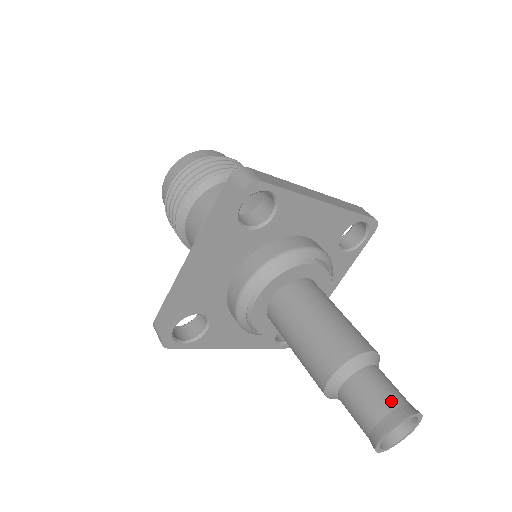
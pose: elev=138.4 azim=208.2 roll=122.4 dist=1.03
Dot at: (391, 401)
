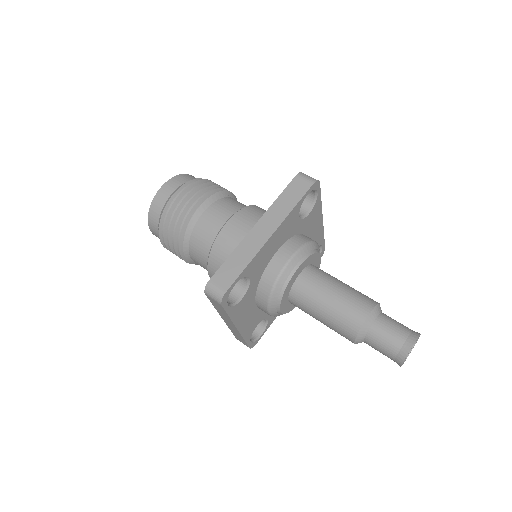
Dot at: (407, 327)
